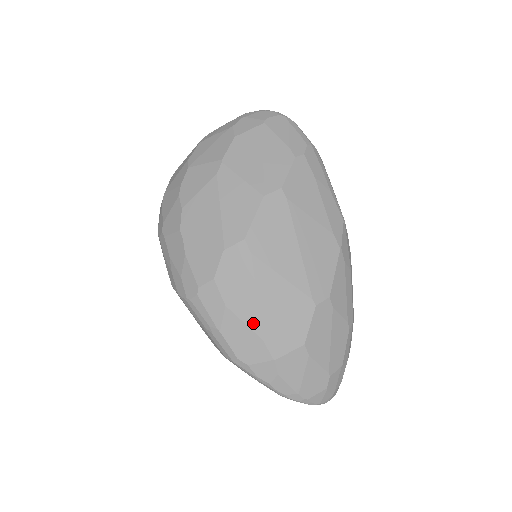
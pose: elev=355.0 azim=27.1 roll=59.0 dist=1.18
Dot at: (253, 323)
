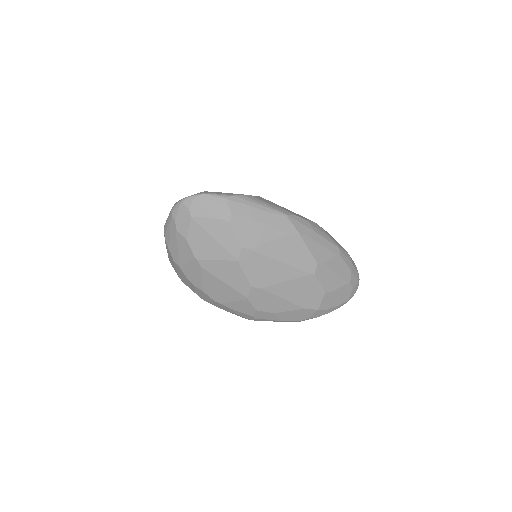
Dot at: (293, 308)
